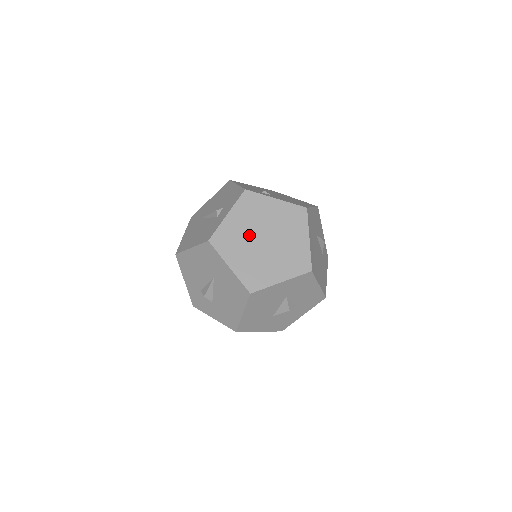
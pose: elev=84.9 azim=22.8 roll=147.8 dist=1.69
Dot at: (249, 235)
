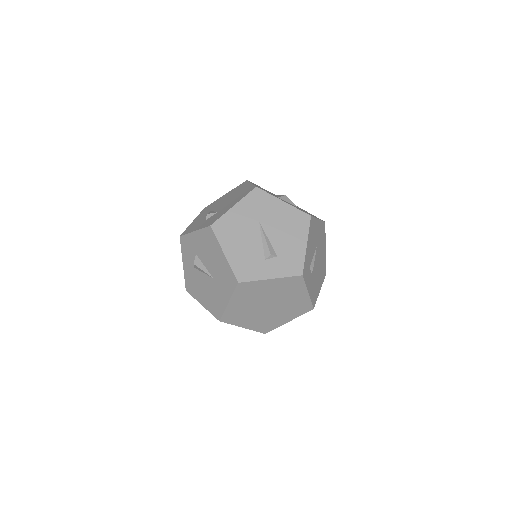
Dot at: (264, 298)
